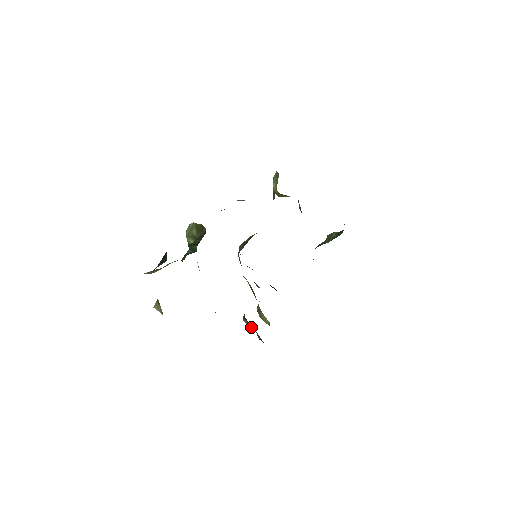
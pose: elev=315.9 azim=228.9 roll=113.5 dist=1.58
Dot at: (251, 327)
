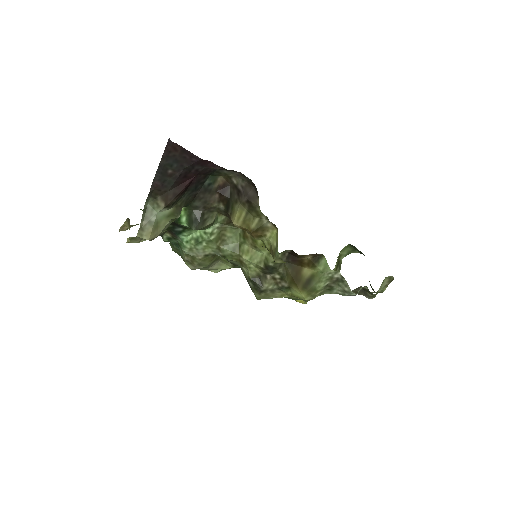
Dot at: (237, 210)
